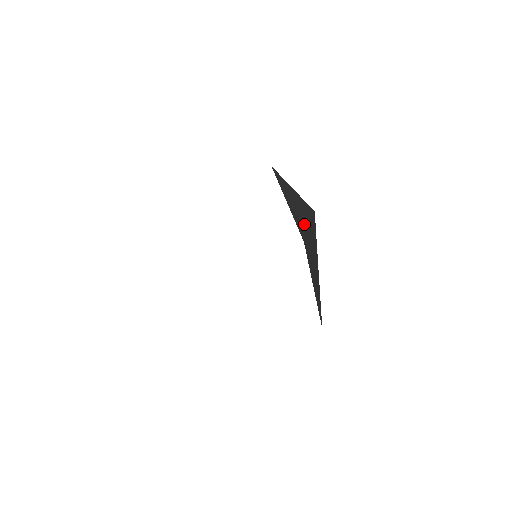
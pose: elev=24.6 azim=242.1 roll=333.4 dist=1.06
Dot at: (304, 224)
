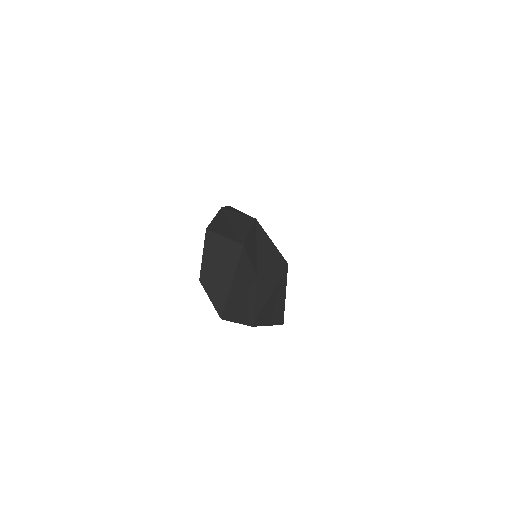
Dot at: (213, 265)
